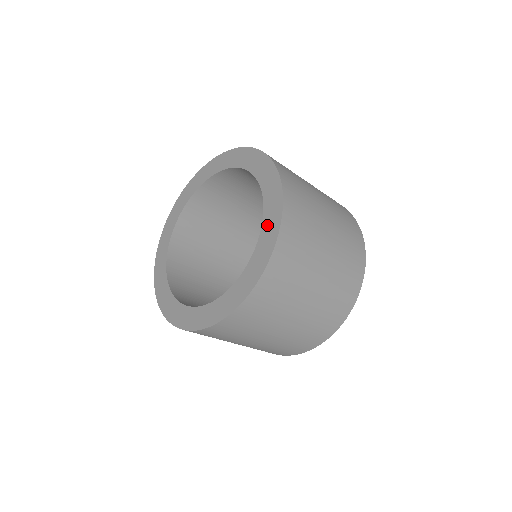
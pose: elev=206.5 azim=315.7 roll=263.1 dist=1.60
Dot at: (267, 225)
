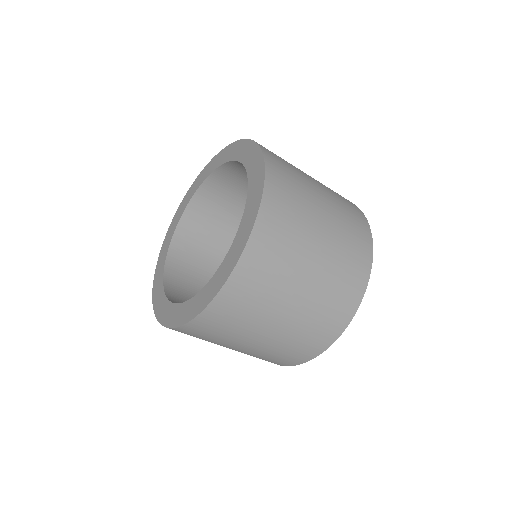
Dot at: (244, 156)
